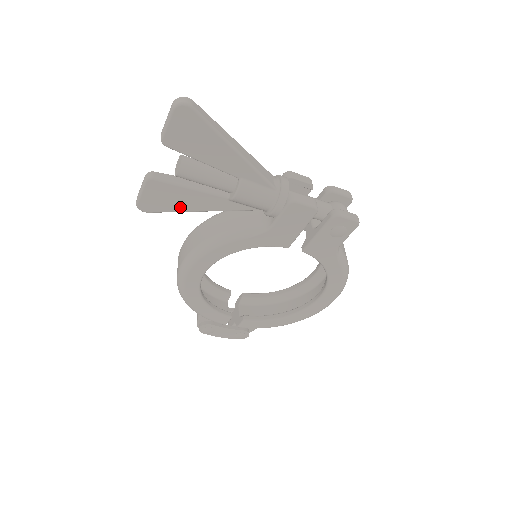
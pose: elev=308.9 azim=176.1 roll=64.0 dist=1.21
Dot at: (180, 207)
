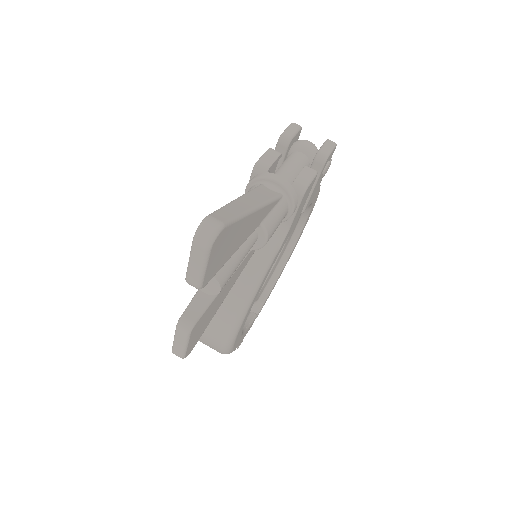
Dot at: (217, 308)
